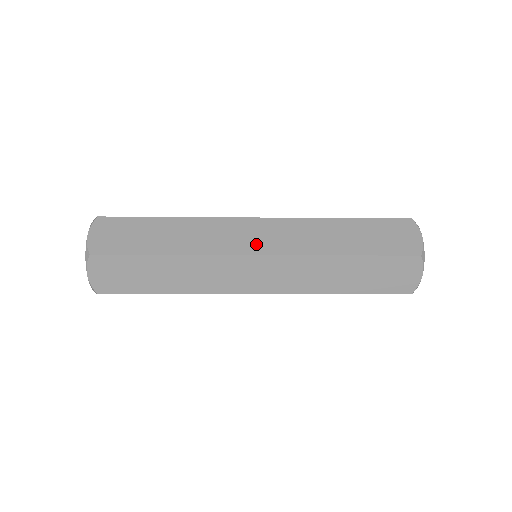
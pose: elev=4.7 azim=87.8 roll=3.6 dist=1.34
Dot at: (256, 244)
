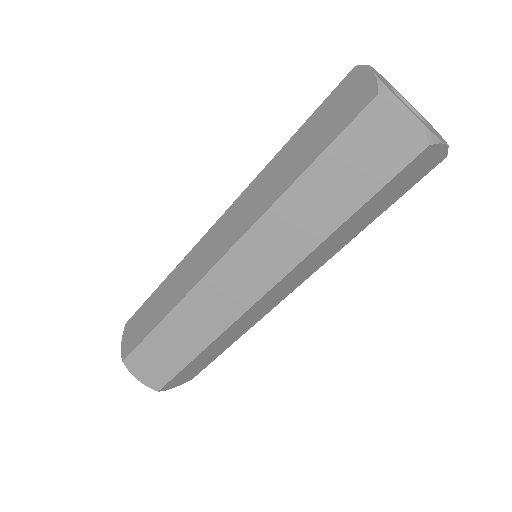
Dot at: (219, 247)
